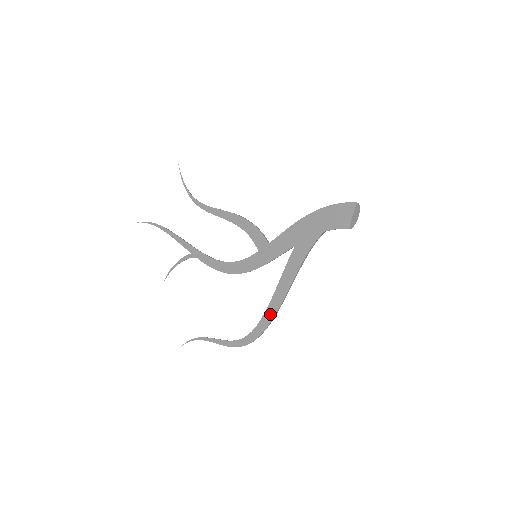
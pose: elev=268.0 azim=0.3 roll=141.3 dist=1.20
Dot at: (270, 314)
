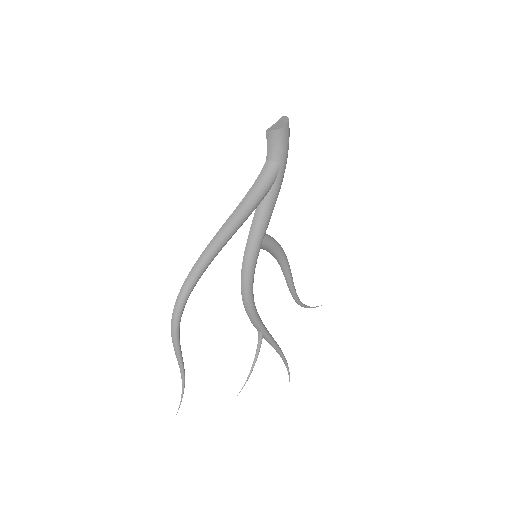
Dot at: (202, 261)
